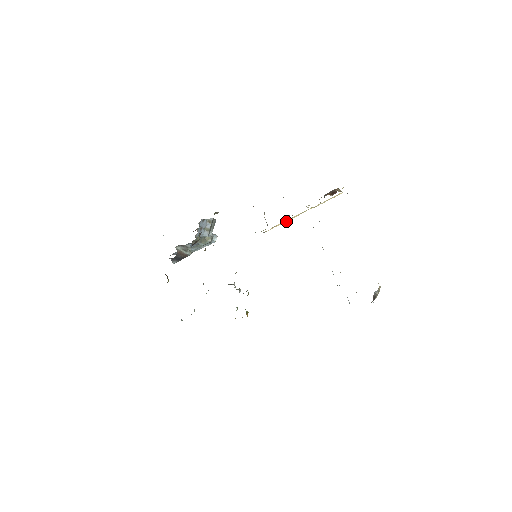
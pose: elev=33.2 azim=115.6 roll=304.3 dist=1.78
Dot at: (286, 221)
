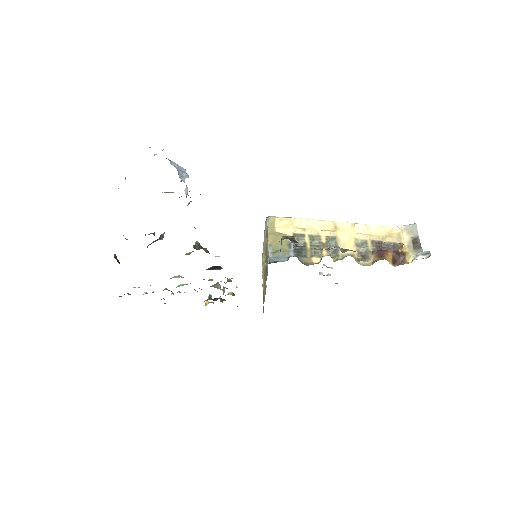
Dot at: (311, 225)
